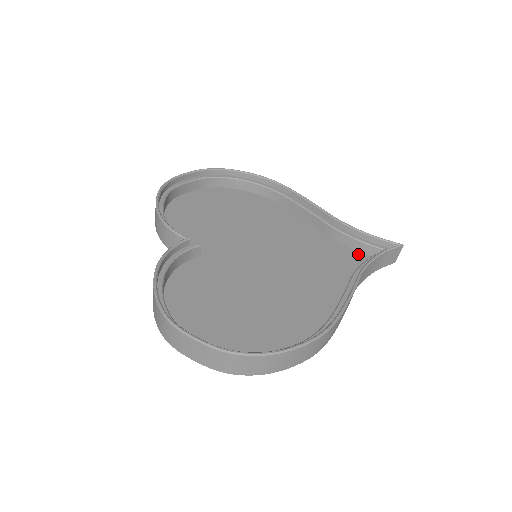
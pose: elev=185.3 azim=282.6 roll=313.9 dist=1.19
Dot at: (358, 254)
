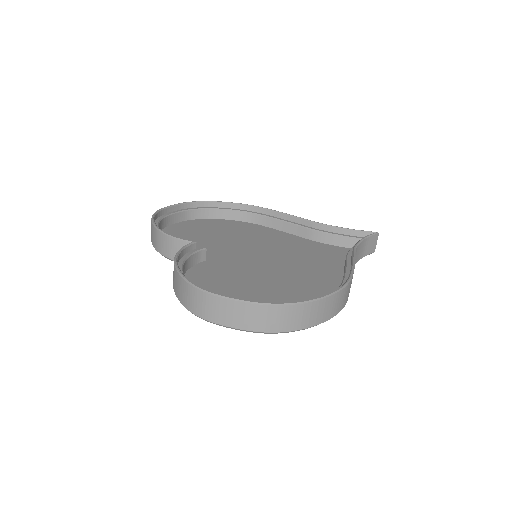
Dot at: (342, 248)
